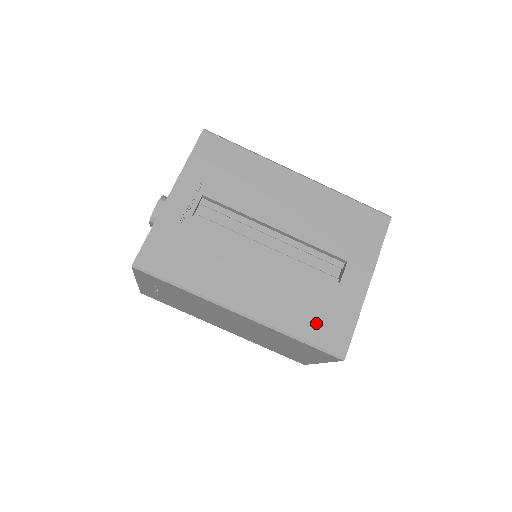
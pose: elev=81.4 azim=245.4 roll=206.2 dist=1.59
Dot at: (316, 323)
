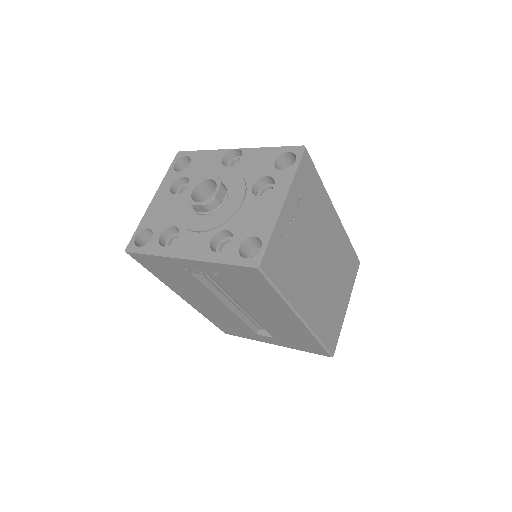
Dot at: (224, 325)
